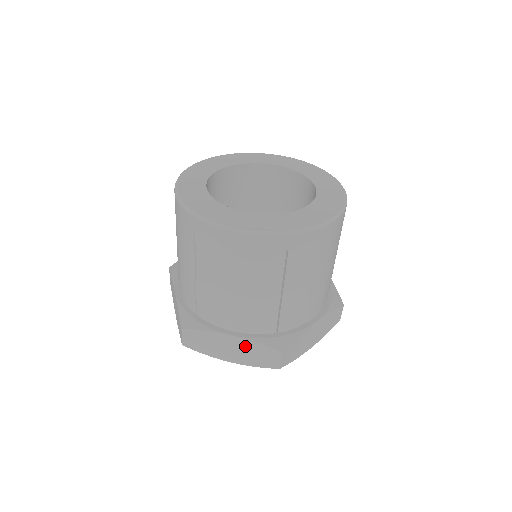
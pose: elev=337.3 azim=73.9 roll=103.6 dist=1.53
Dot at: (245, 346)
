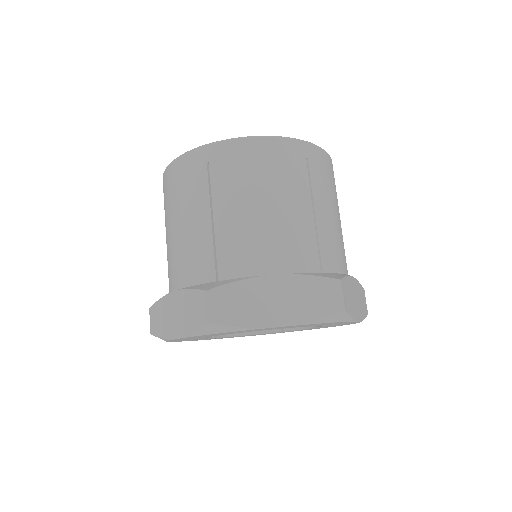
Dot at: (183, 301)
